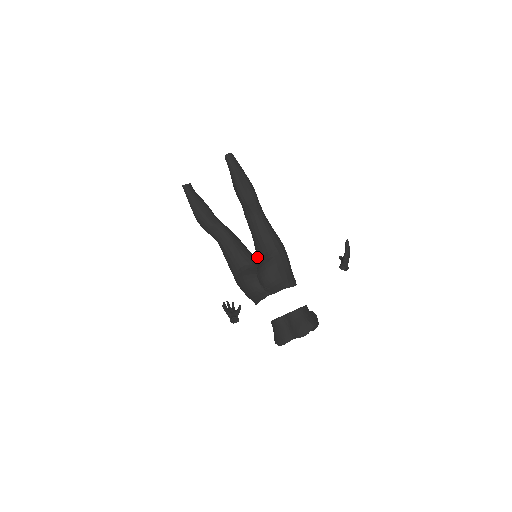
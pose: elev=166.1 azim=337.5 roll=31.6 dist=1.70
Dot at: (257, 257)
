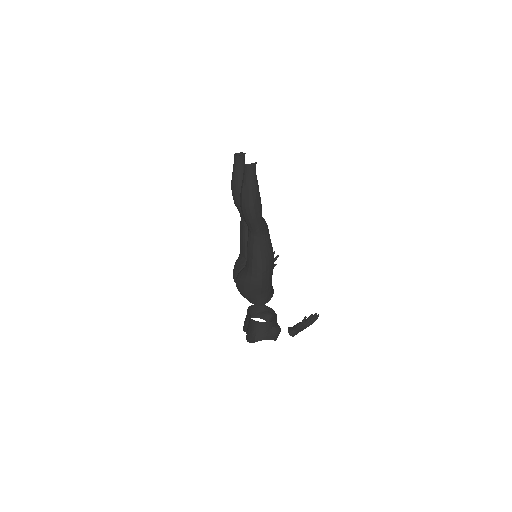
Dot at: occluded
